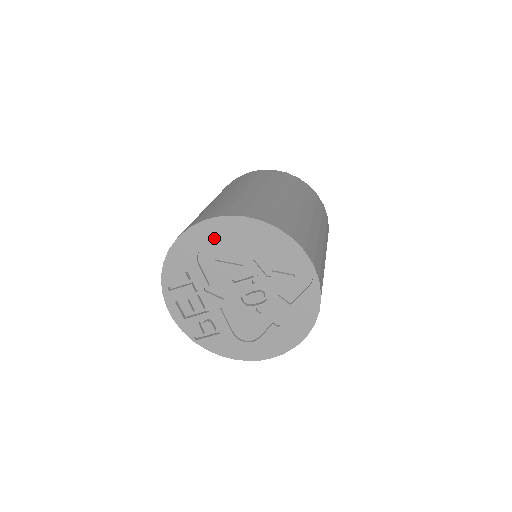
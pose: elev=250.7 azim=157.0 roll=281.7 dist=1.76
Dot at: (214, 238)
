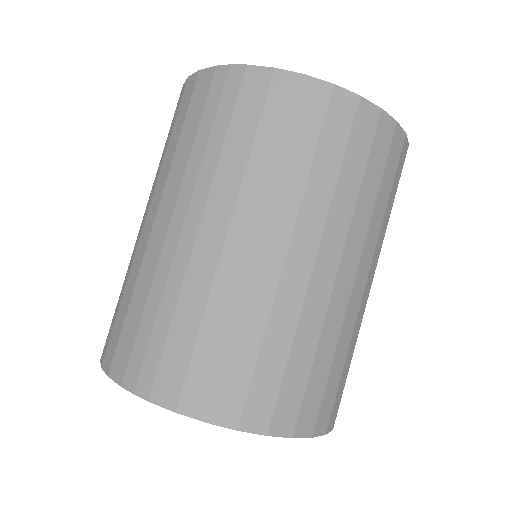
Dot at: occluded
